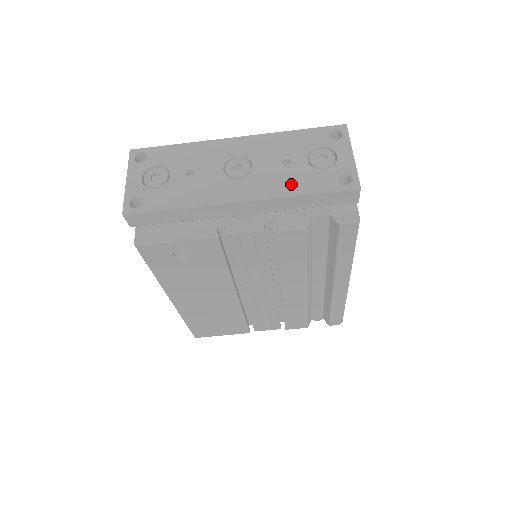
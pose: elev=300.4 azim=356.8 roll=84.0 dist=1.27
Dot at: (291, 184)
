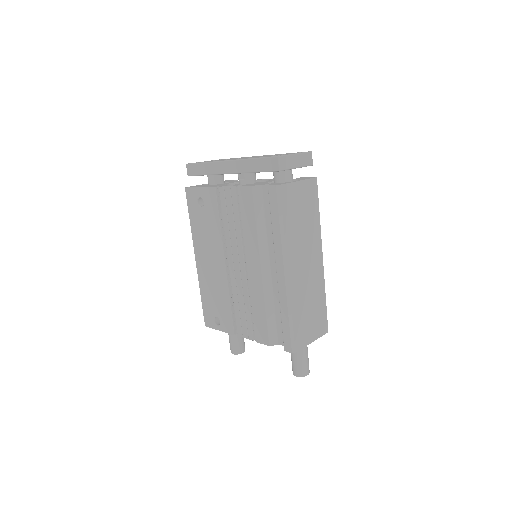
Dot at: (254, 157)
